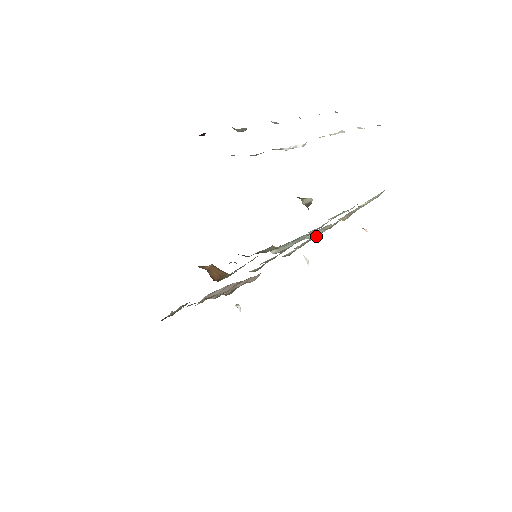
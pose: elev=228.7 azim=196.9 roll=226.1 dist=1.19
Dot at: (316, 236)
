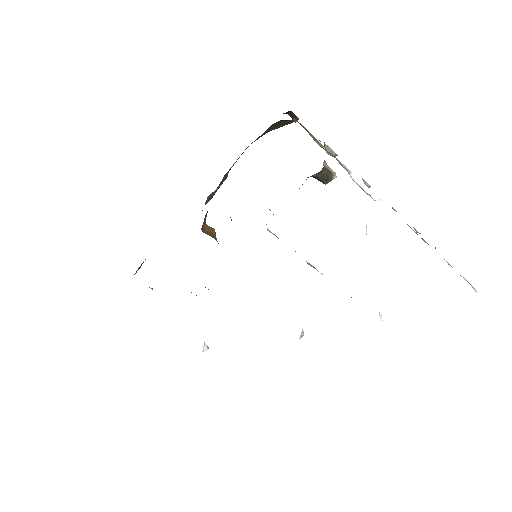
Dot at: occluded
